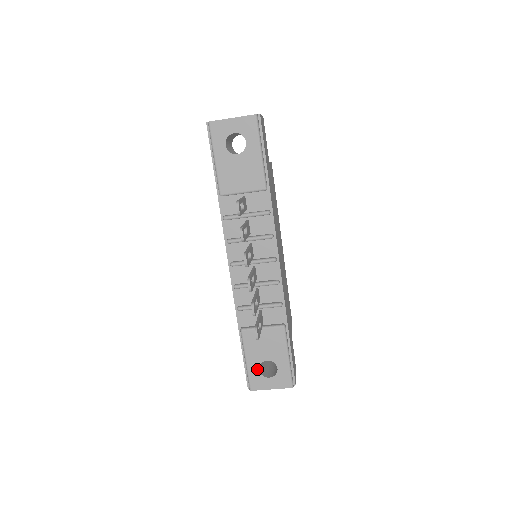
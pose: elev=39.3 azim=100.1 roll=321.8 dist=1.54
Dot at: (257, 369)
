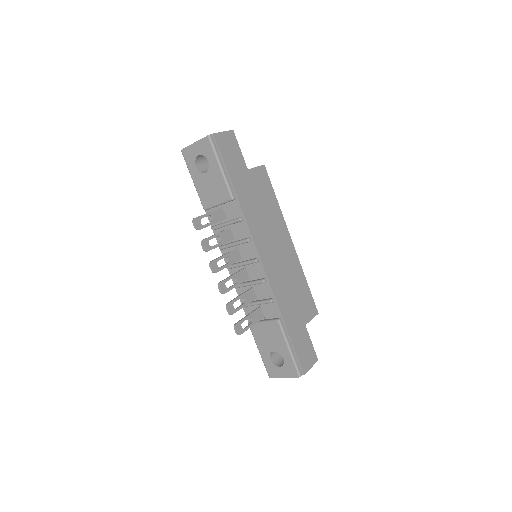
Dot at: (269, 359)
